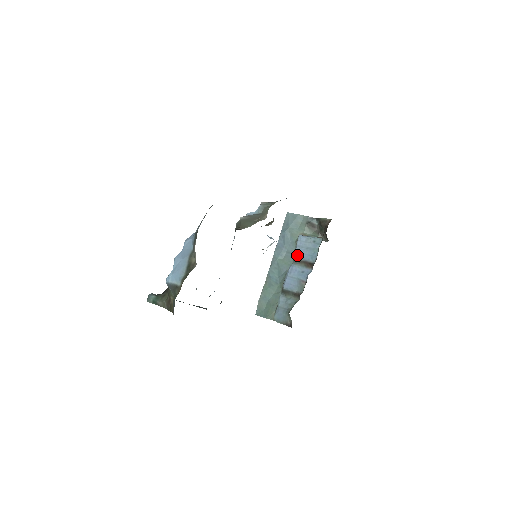
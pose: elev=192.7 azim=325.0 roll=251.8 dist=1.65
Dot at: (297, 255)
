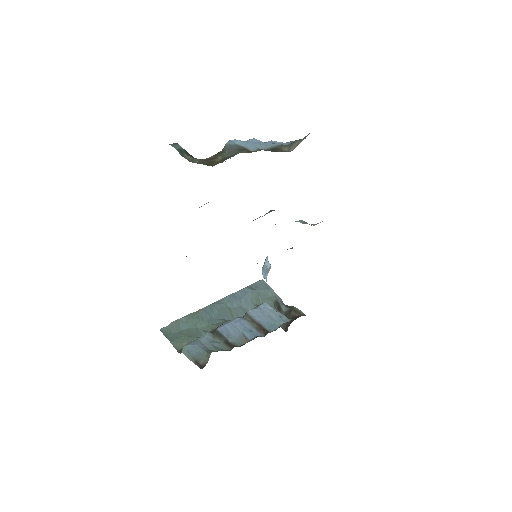
Dot at: (254, 314)
